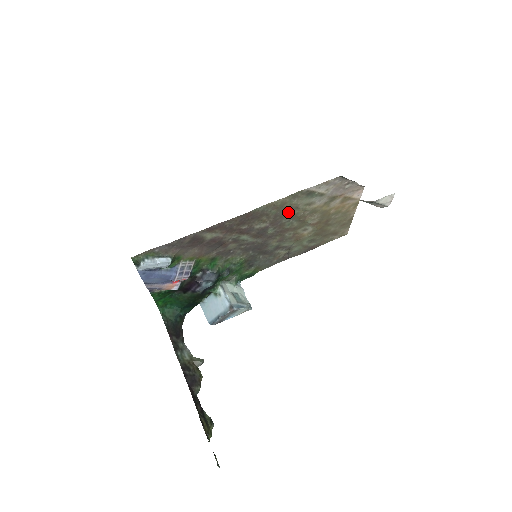
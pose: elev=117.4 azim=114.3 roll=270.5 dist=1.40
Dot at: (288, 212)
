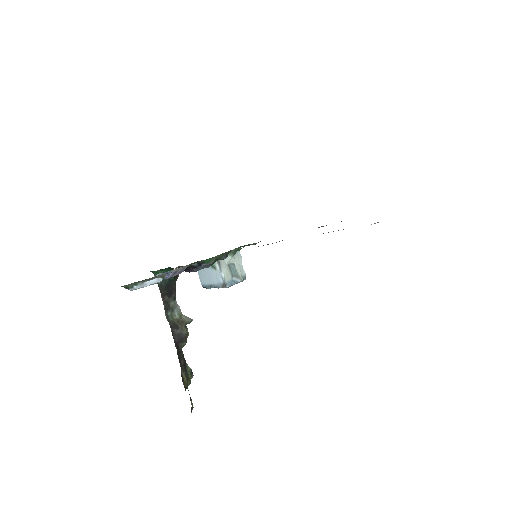
Dot at: occluded
